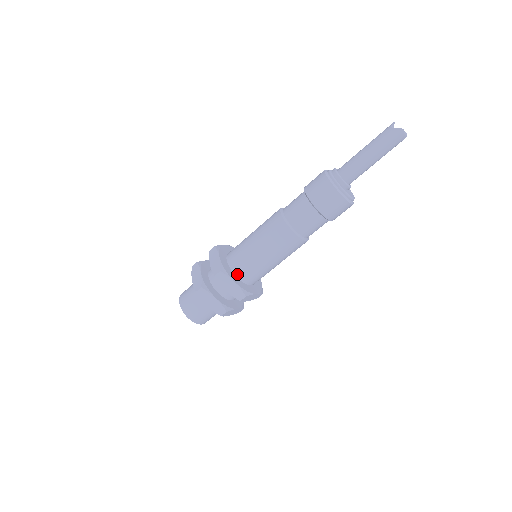
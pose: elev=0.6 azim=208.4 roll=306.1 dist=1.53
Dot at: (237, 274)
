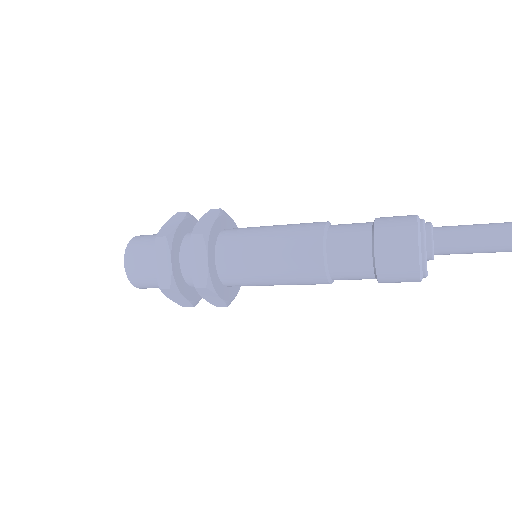
Dot at: (218, 255)
